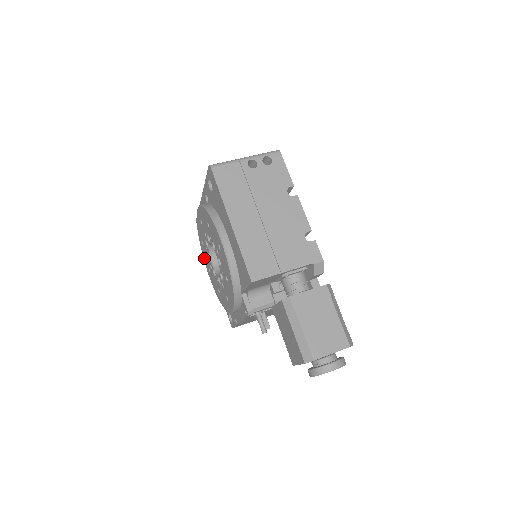
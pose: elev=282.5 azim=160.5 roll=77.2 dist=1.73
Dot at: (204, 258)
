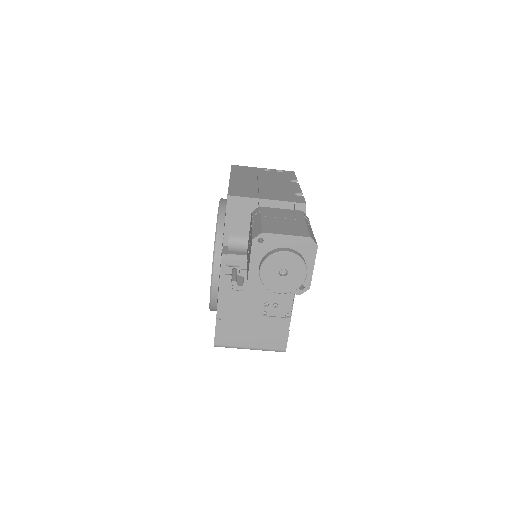
Dot at: occluded
